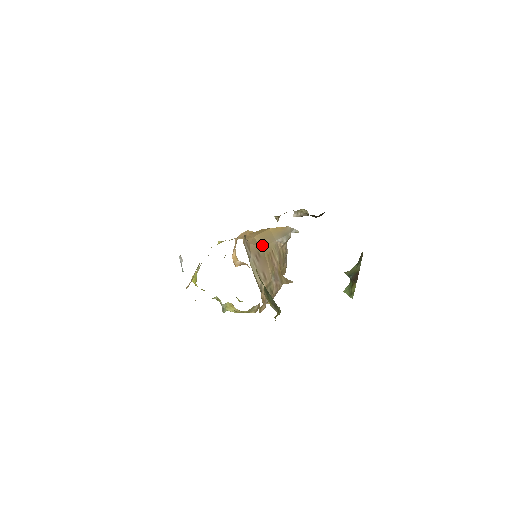
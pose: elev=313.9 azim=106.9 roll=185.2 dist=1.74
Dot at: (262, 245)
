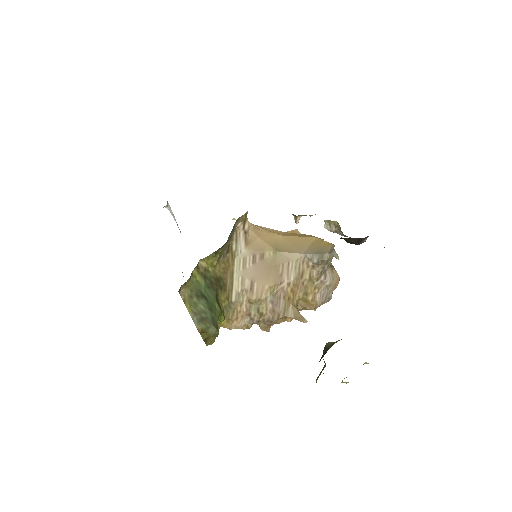
Dot at: (279, 249)
